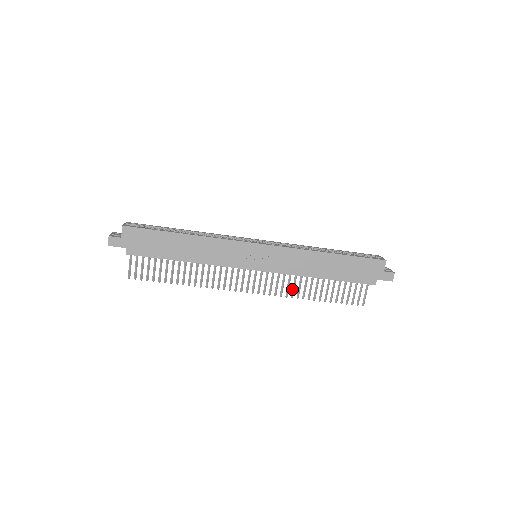
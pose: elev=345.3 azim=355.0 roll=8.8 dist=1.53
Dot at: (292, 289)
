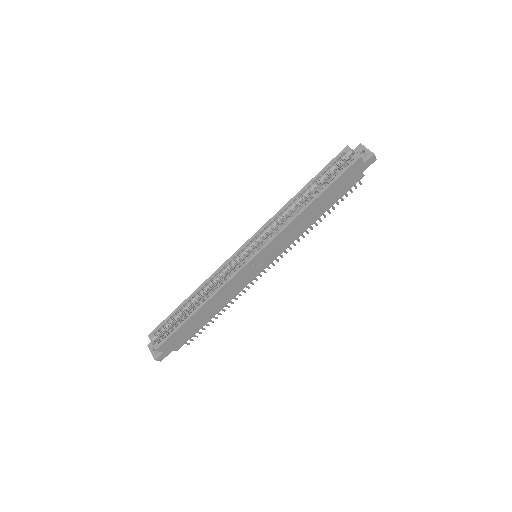
Dot at: occluded
